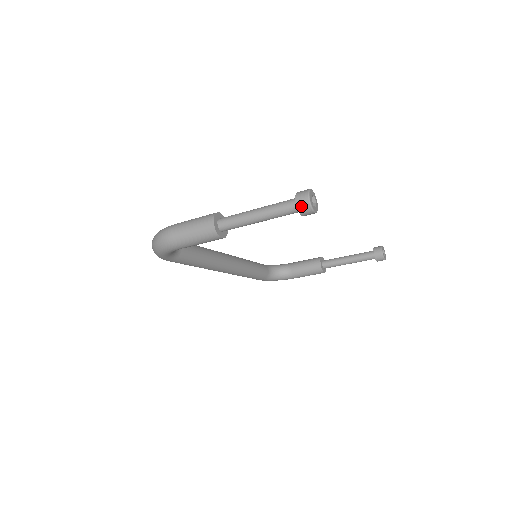
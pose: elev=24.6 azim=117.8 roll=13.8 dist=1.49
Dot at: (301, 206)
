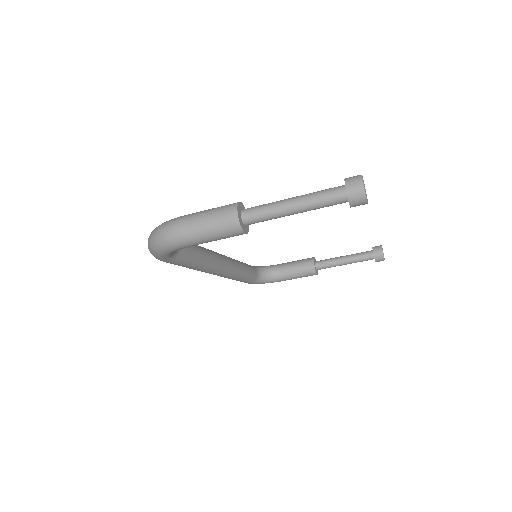
Dot at: (353, 195)
